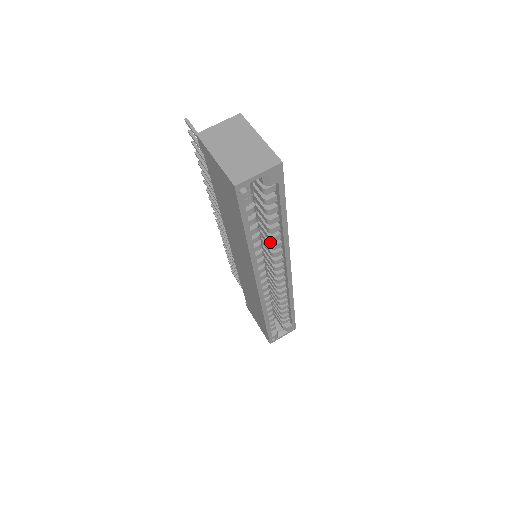
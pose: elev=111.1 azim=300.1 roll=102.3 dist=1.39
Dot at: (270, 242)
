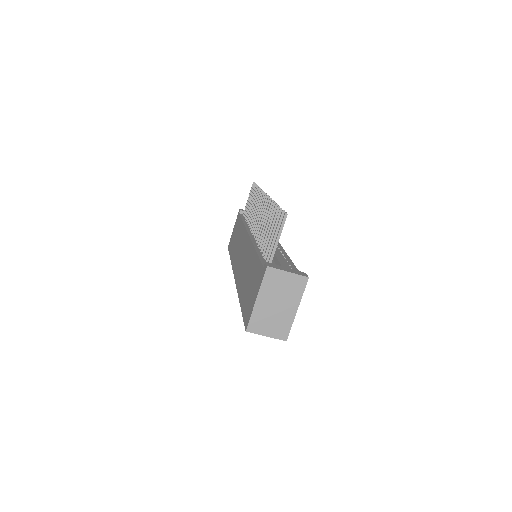
Dot at: occluded
